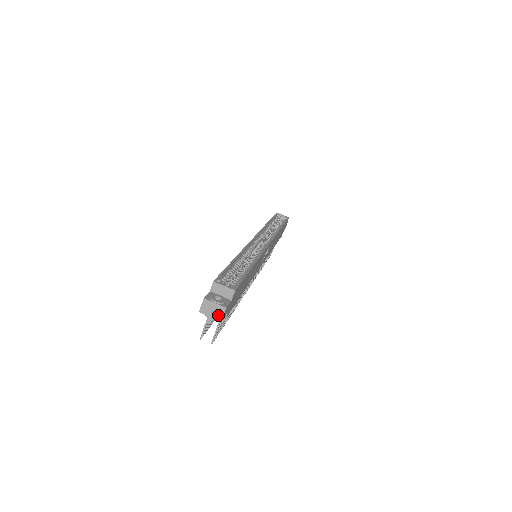
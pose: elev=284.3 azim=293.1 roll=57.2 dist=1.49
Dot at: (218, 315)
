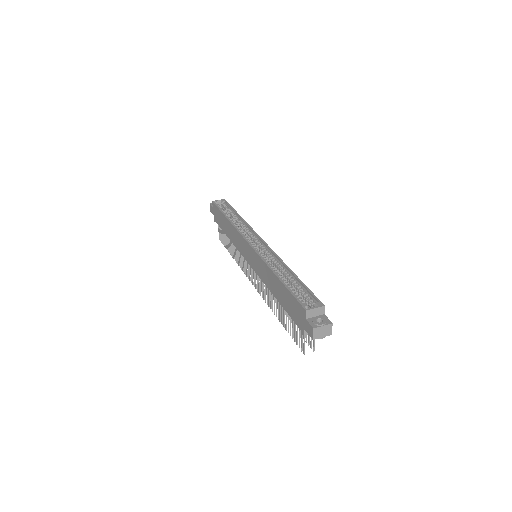
Dot at: (328, 332)
